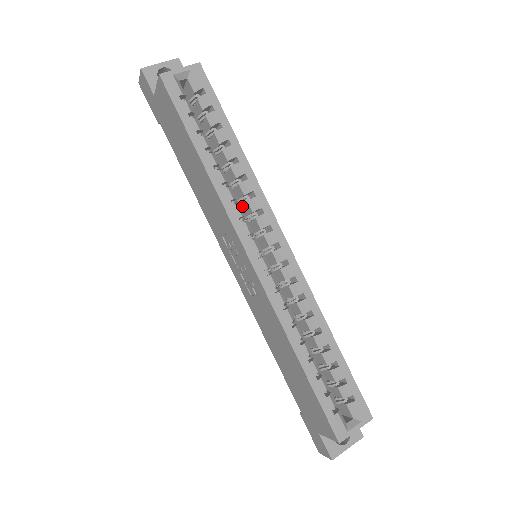
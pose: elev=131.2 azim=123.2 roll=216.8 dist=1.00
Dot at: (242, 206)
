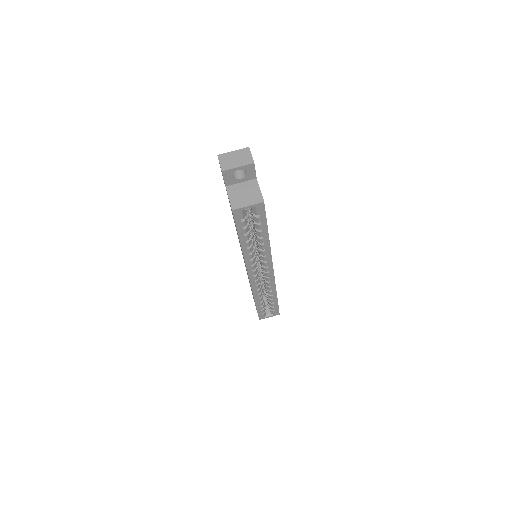
Dot at: occluded
